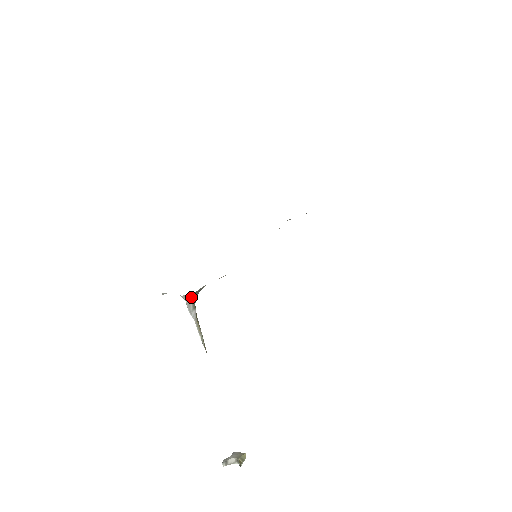
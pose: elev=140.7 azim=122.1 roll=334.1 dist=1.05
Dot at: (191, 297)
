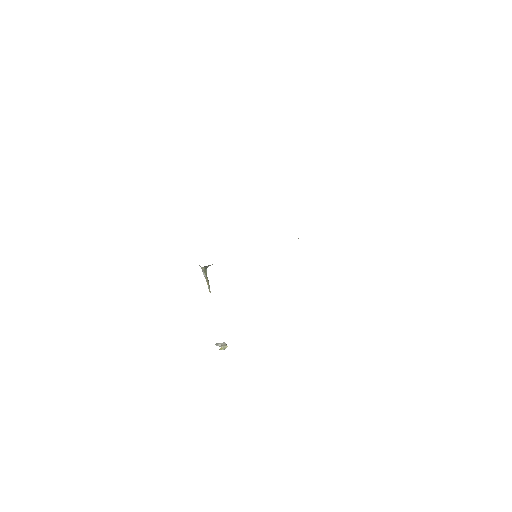
Dot at: (203, 268)
